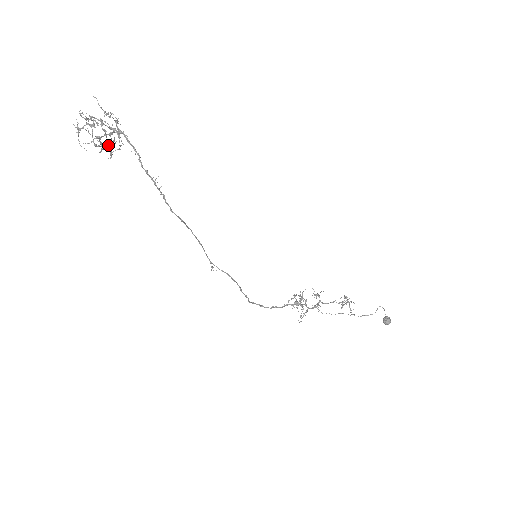
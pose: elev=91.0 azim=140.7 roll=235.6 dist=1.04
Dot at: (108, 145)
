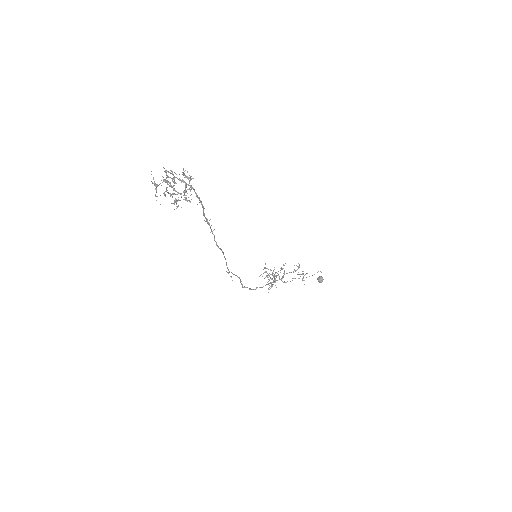
Dot at: (180, 200)
